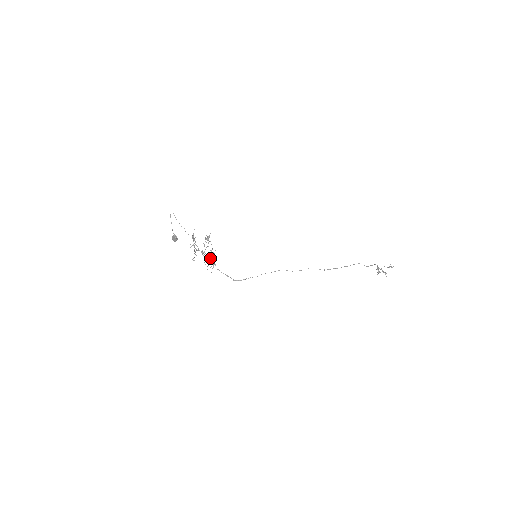
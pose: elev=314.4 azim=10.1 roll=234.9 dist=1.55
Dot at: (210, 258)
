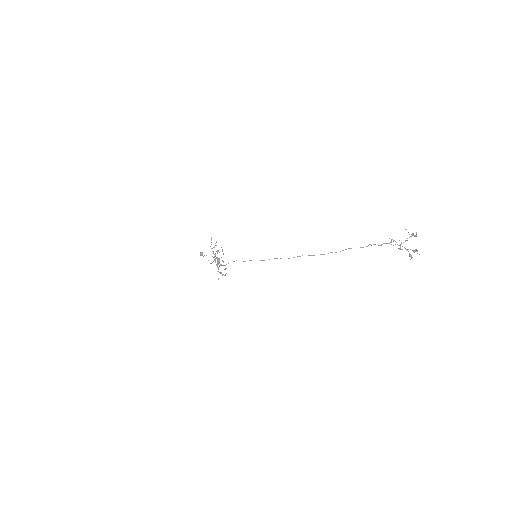
Dot at: (218, 260)
